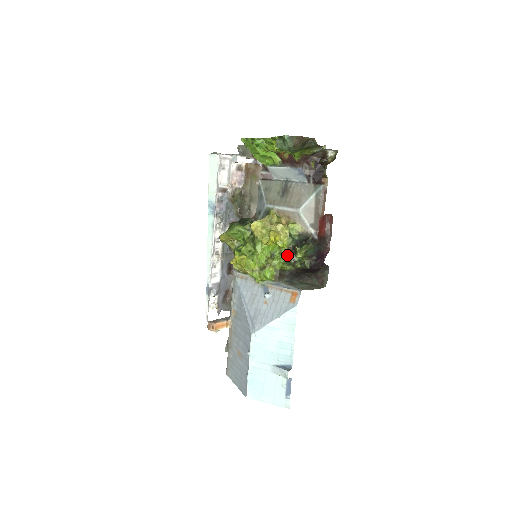
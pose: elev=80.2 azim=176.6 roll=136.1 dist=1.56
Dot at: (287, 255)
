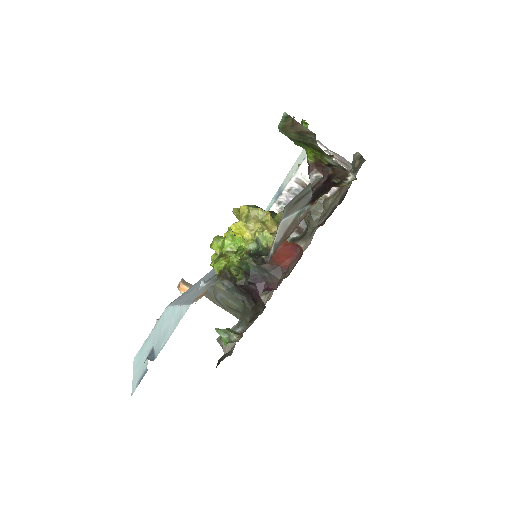
Dot at: occluded
